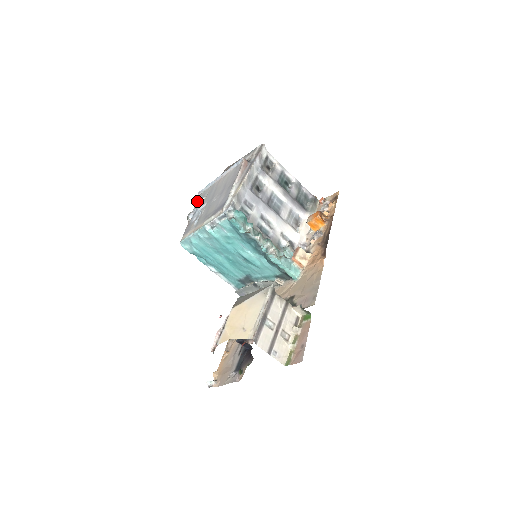
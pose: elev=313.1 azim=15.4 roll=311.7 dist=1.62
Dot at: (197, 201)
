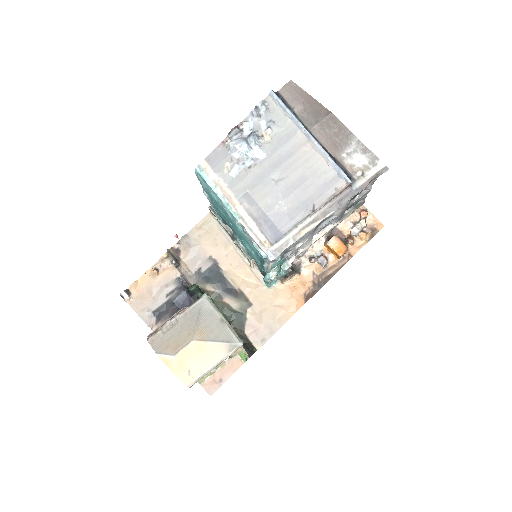
Dot at: (260, 113)
